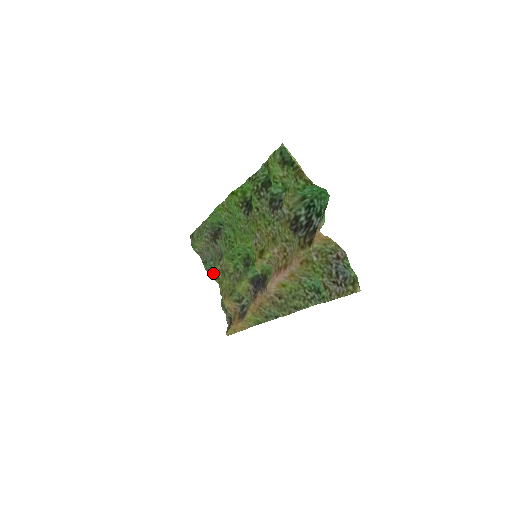
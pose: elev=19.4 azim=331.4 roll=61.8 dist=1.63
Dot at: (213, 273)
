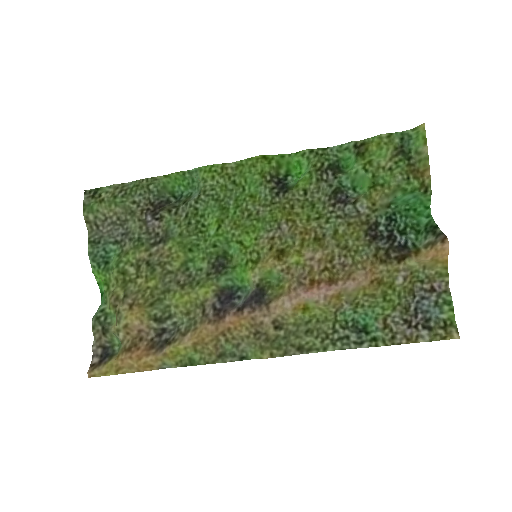
Dot at: (115, 262)
